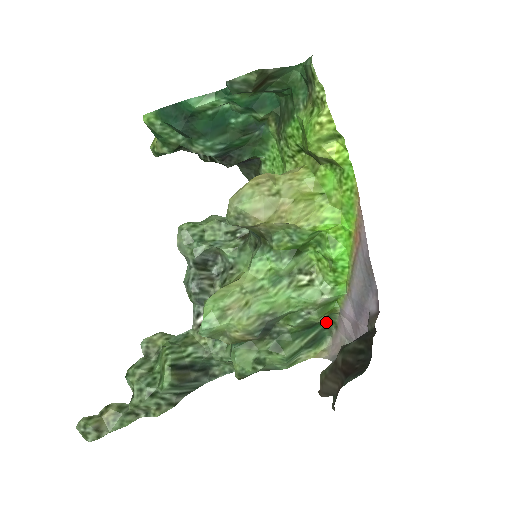
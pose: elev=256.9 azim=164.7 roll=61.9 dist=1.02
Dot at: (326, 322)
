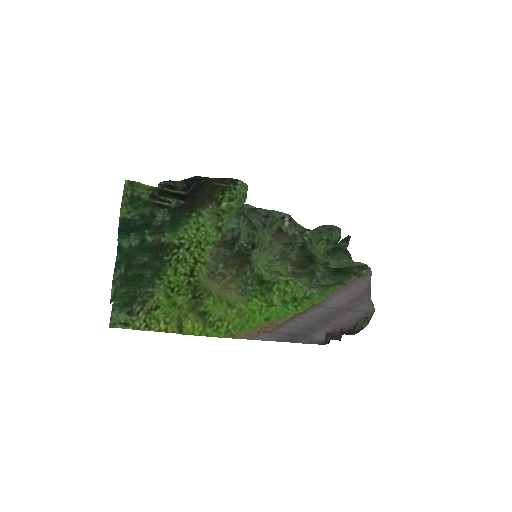
Dot at: (351, 269)
